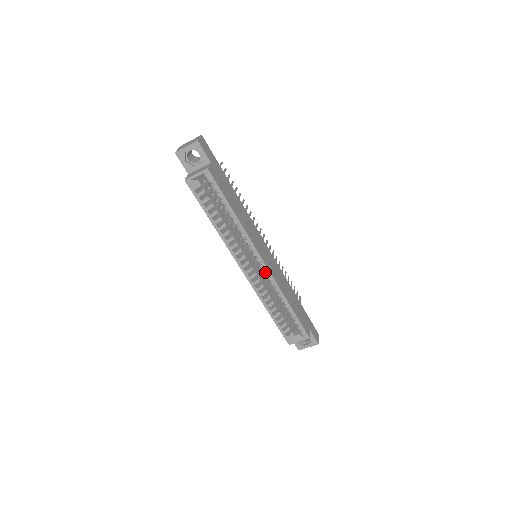
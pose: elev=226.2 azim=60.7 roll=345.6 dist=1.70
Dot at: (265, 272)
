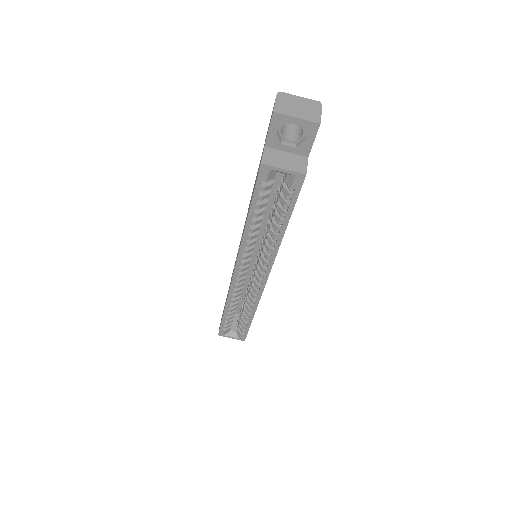
Dot at: (259, 286)
